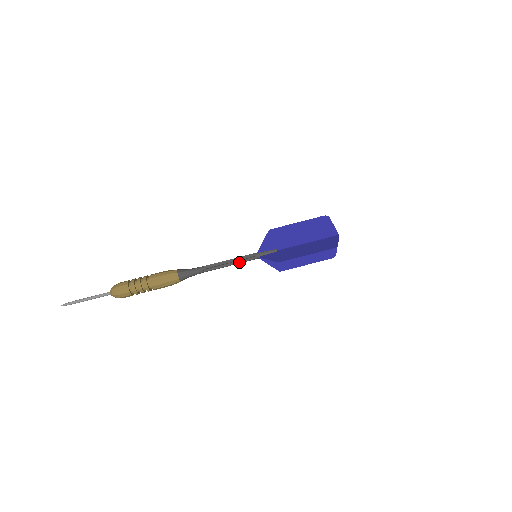
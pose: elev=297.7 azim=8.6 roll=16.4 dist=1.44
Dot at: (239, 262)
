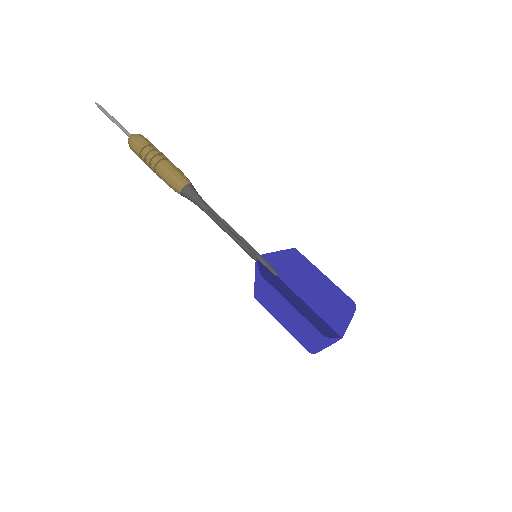
Dot at: (238, 241)
